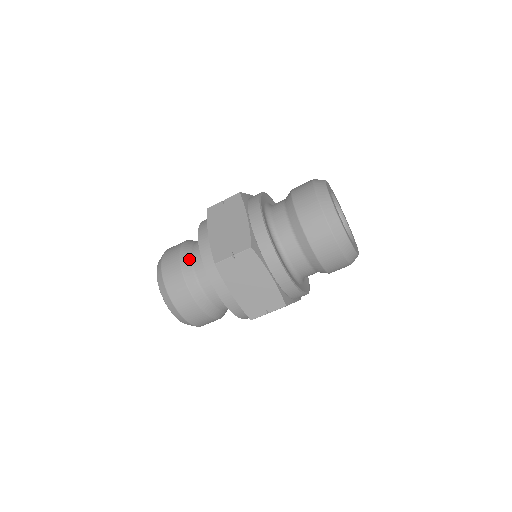
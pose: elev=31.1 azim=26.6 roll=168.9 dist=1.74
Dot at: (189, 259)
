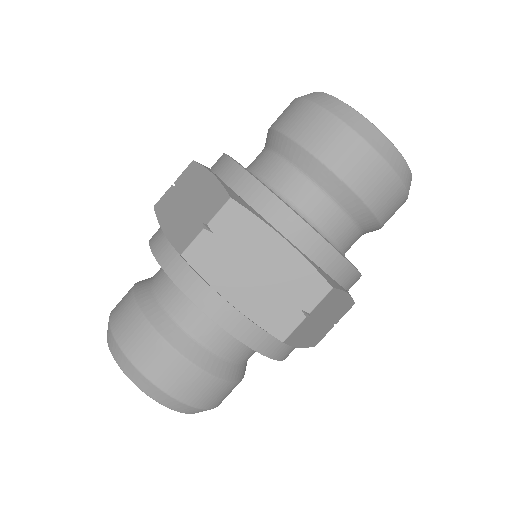
Dot at: (192, 341)
